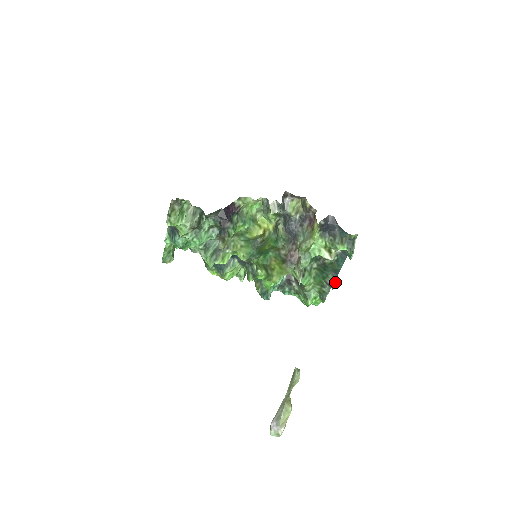
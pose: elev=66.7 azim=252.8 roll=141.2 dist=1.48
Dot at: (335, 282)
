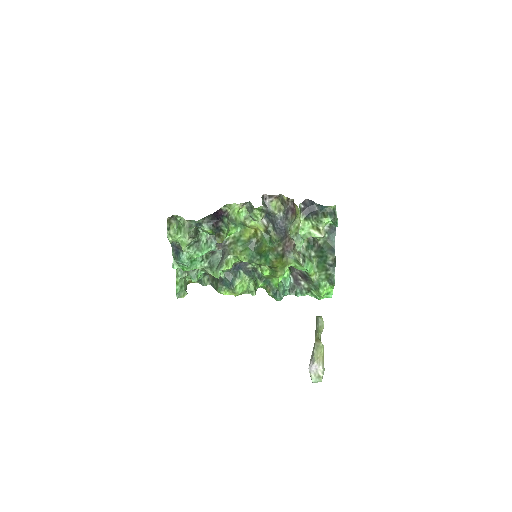
Dot at: (335, 258)
